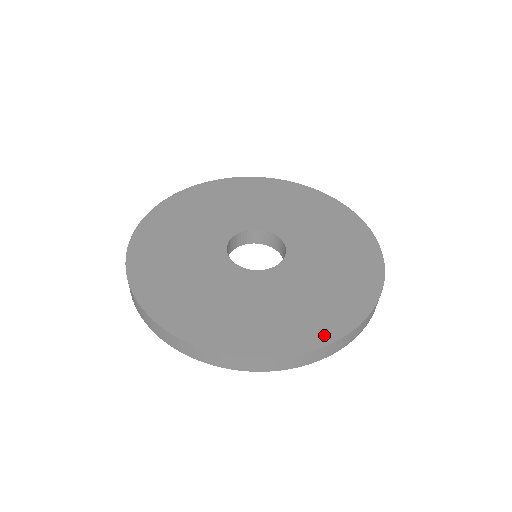
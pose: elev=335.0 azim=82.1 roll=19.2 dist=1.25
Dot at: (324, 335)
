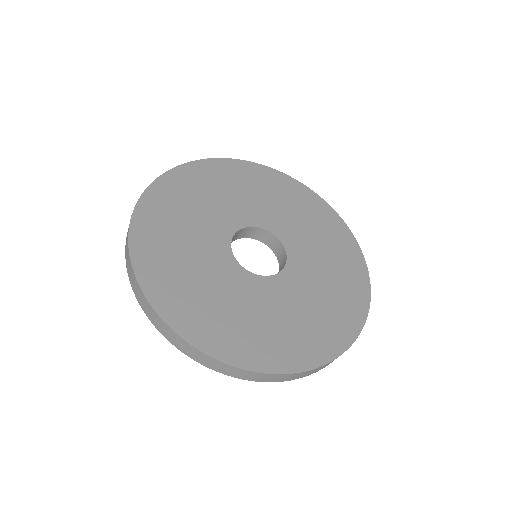
Dot at: (363, 285)
